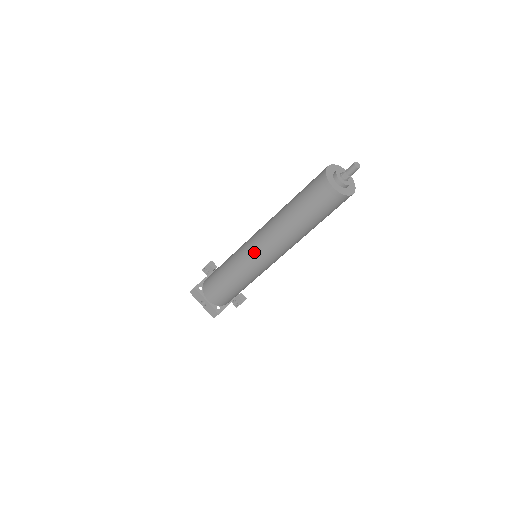
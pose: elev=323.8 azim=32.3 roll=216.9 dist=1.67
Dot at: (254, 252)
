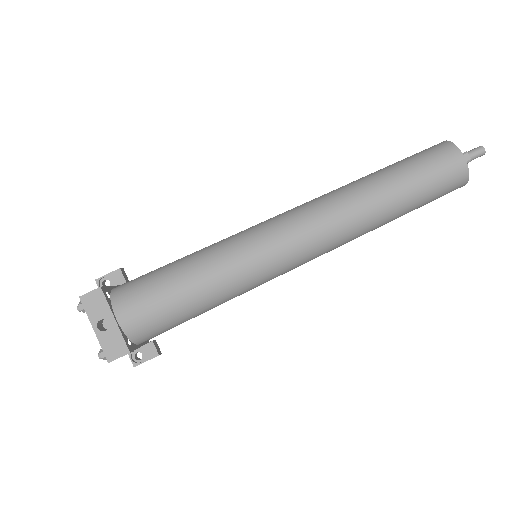
Dot at: (284, 233)
